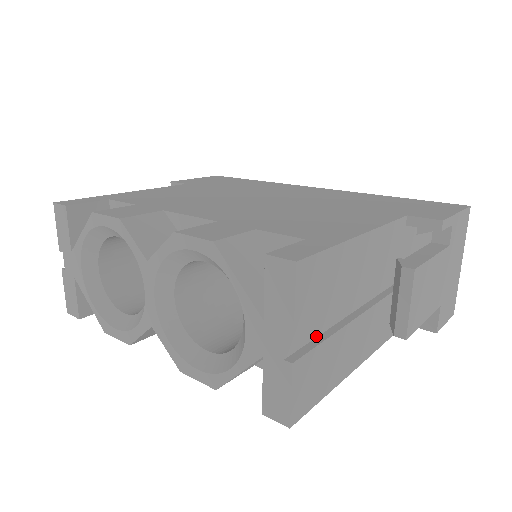
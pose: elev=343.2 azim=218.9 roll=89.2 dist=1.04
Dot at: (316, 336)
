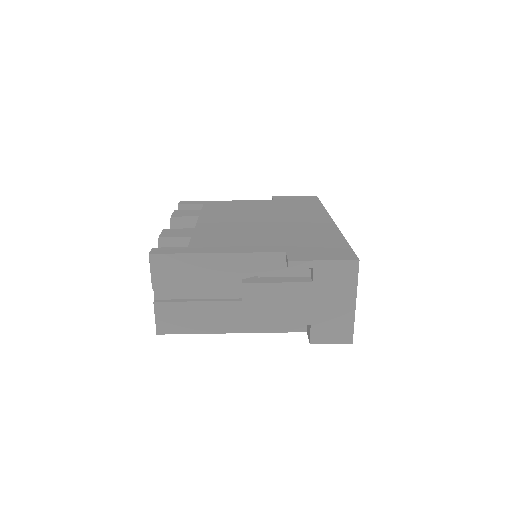
Dot at: (184, 298)
